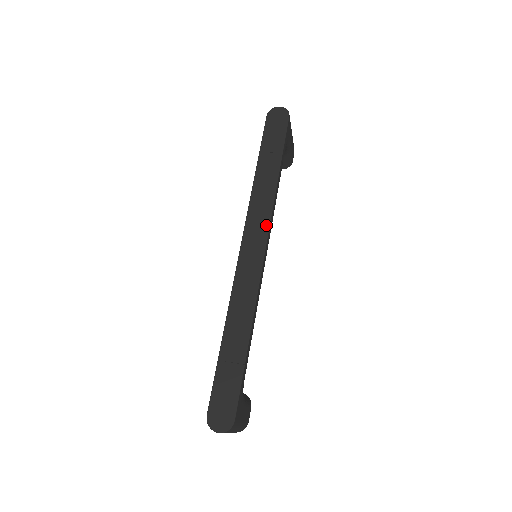
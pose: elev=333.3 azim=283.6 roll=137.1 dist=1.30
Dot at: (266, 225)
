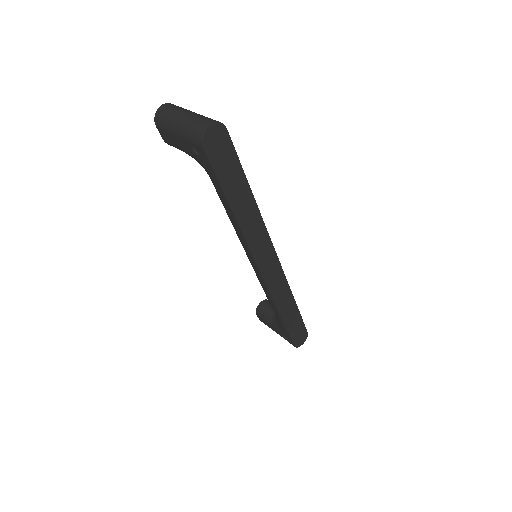
Dot at: (269, 242)
